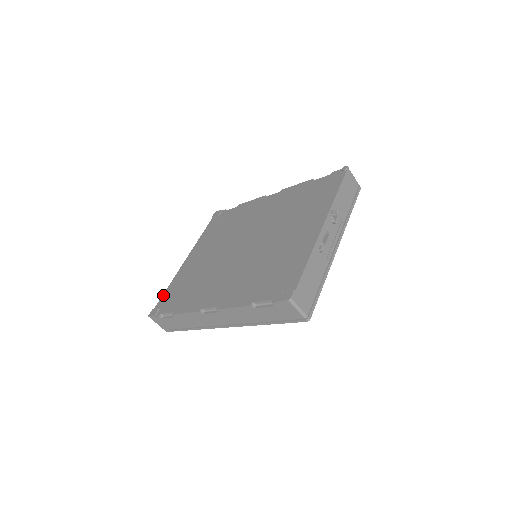
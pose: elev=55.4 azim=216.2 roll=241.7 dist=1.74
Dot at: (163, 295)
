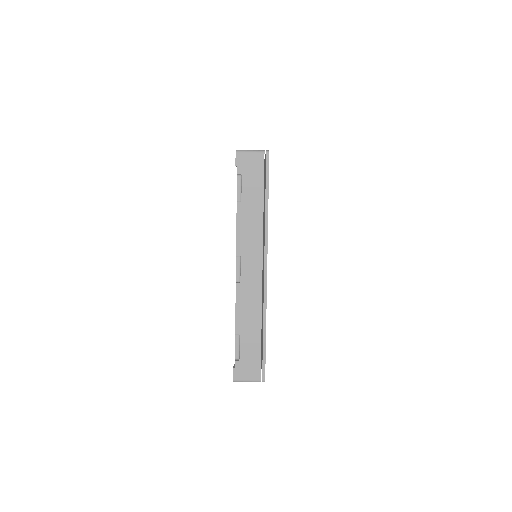
Dot at: occluded
